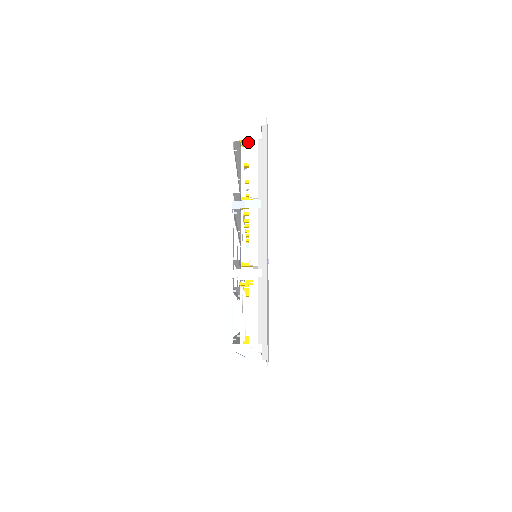
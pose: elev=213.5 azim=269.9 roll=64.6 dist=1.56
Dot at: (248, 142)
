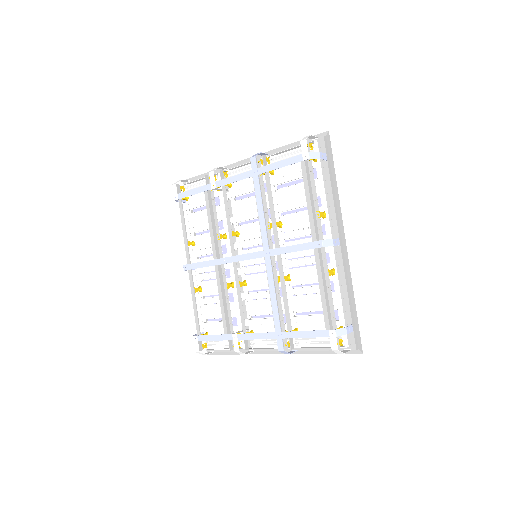
Dot at: (340, 340)
